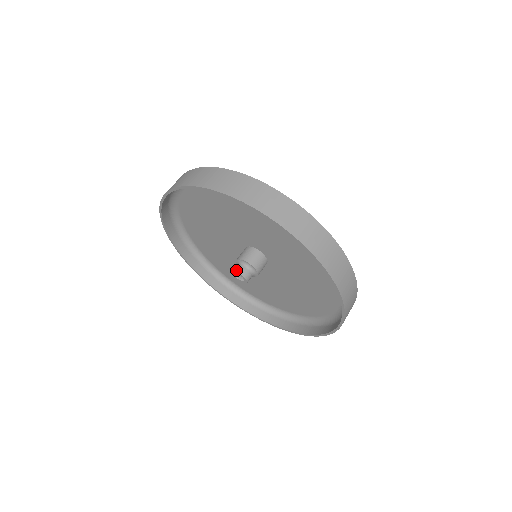
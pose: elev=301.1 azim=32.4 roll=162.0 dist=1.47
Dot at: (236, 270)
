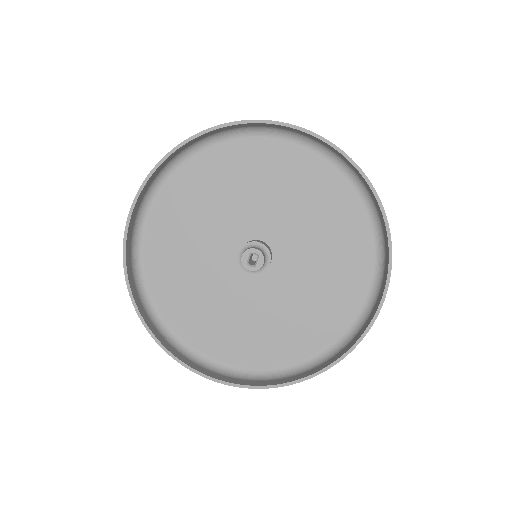
Dot at: (241, 259)
